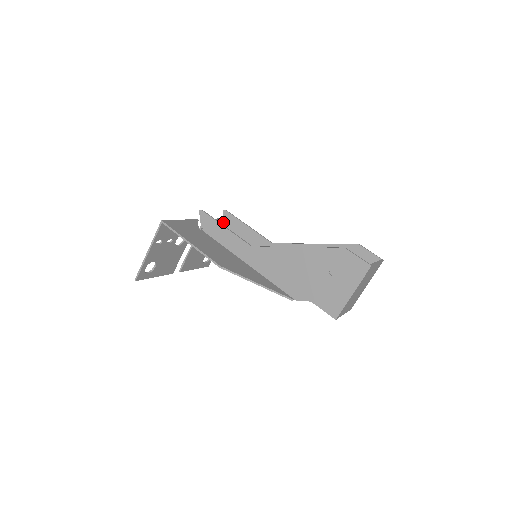
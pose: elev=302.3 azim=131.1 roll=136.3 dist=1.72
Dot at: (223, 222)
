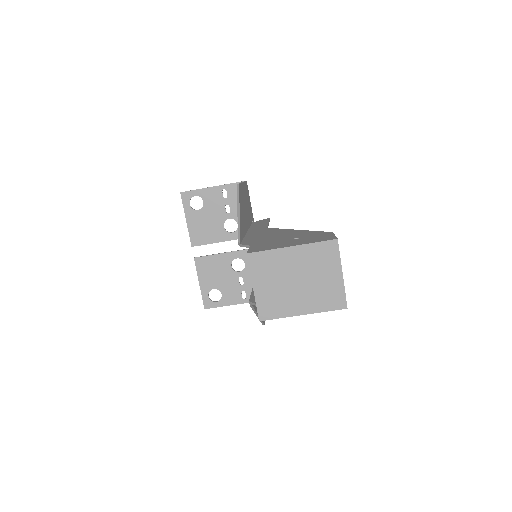
Dot at: occluded
